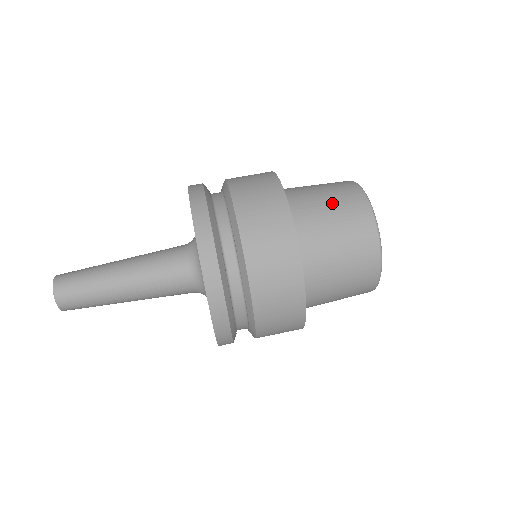
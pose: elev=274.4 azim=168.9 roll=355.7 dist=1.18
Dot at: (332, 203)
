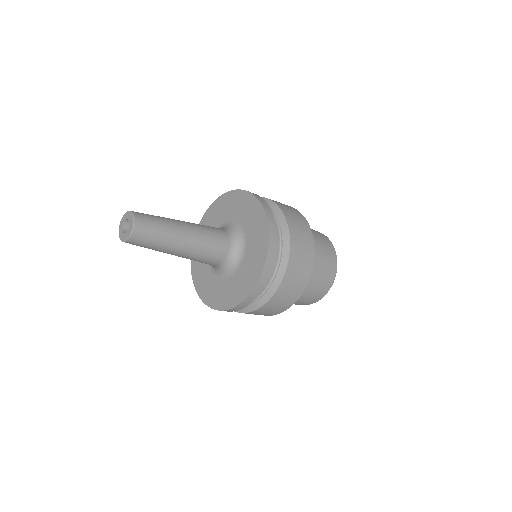
Dot at: (322, 273)
